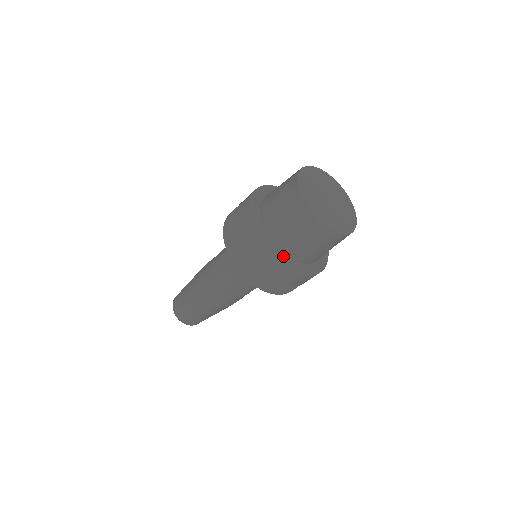
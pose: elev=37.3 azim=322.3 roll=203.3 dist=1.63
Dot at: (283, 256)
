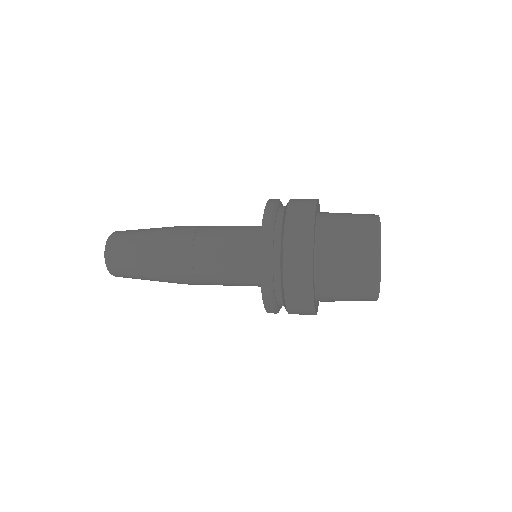
Dot at: occluded
